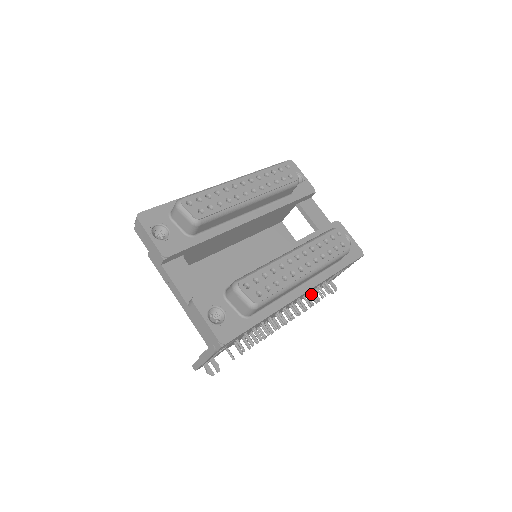
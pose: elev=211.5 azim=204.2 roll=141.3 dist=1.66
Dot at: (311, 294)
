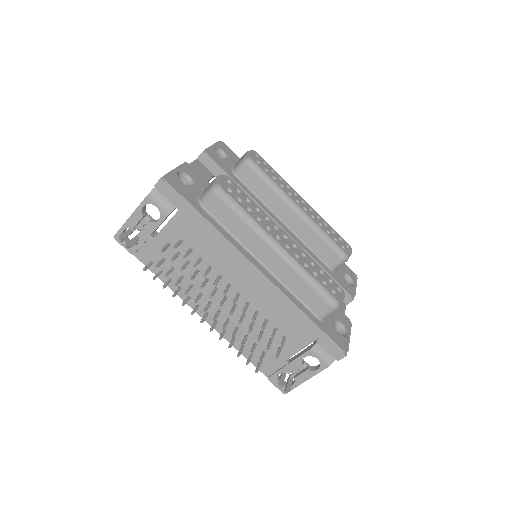
Dot at: (262, 332)
